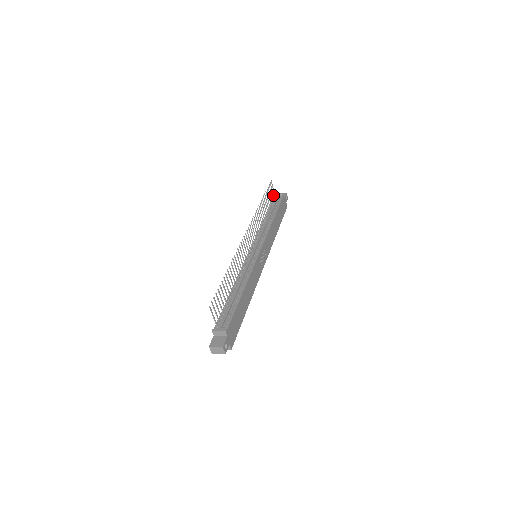
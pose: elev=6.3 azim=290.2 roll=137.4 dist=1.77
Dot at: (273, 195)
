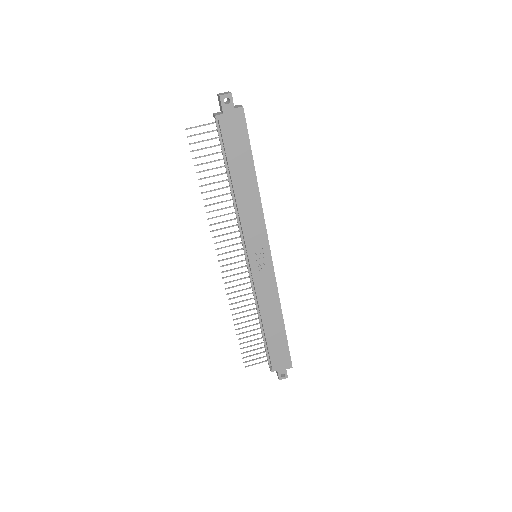
Dot at: occluded
